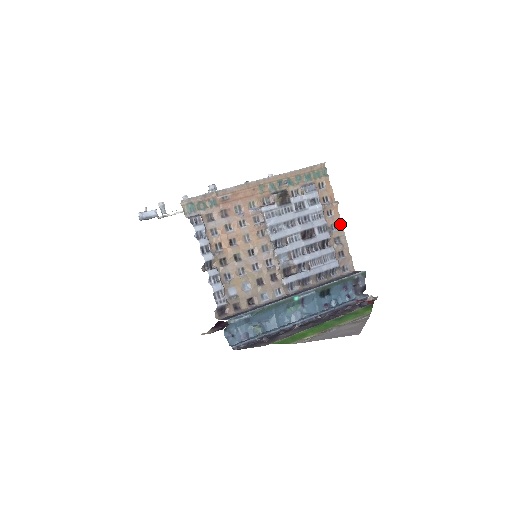
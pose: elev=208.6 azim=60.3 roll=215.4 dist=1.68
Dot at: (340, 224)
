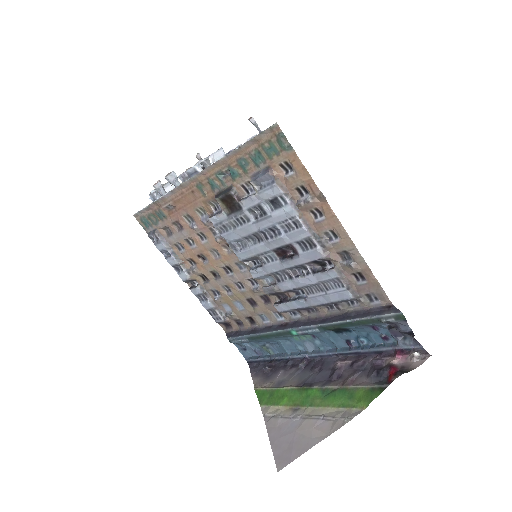
Dot at: (341, 231)
